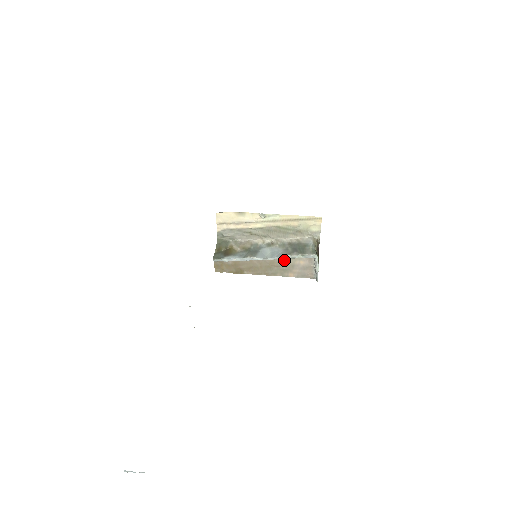
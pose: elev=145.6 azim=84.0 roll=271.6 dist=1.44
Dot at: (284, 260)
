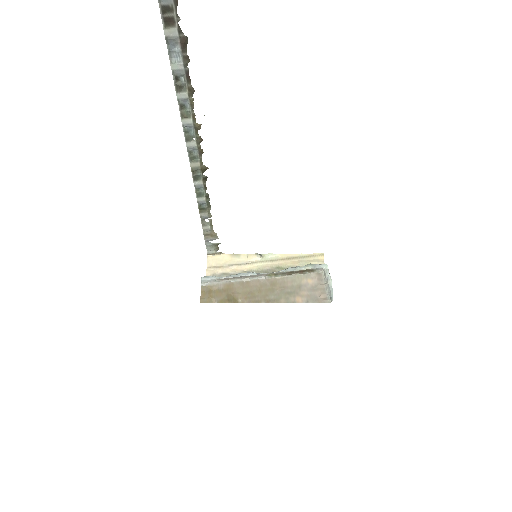
Dot at: (288, 279)
